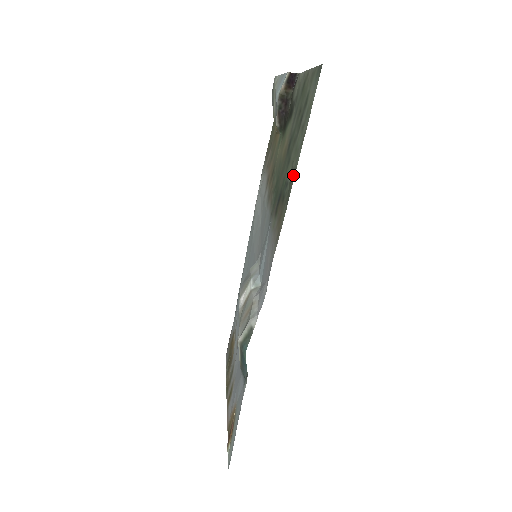
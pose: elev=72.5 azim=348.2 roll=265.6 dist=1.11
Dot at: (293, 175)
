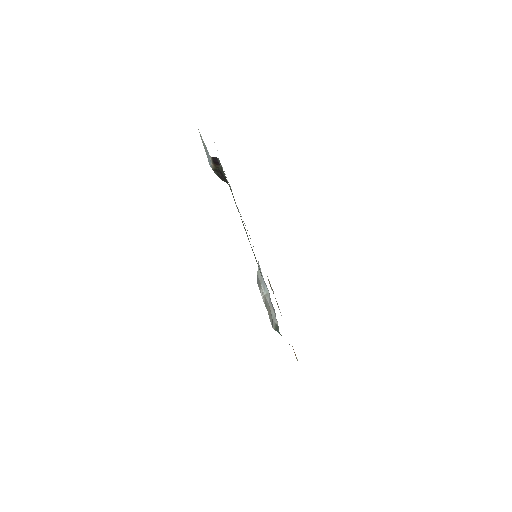
Dot at: occluded
